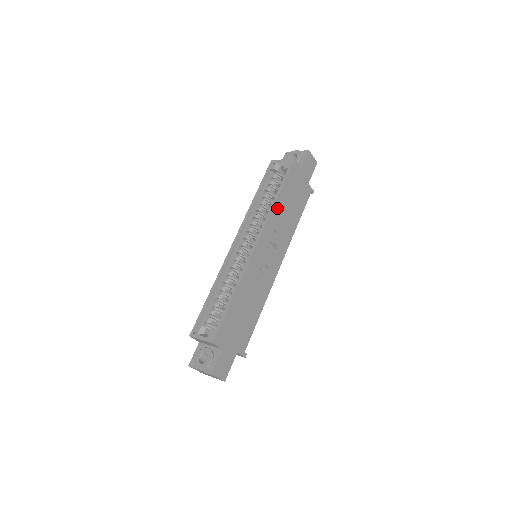
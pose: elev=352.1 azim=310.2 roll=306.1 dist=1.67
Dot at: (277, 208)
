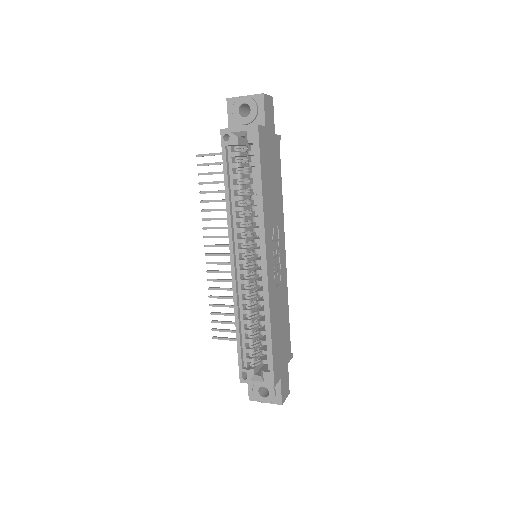
Dot at: (265, 204)
